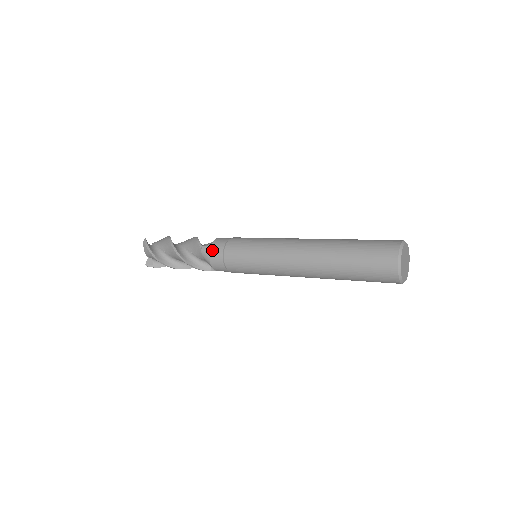
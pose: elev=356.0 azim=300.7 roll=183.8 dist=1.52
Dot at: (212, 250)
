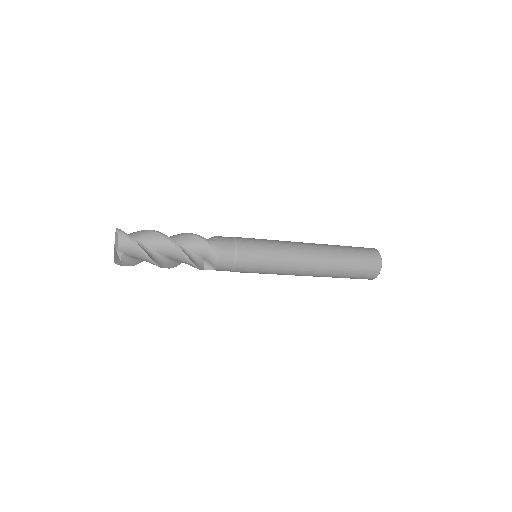
Dot at: (222, 245)
